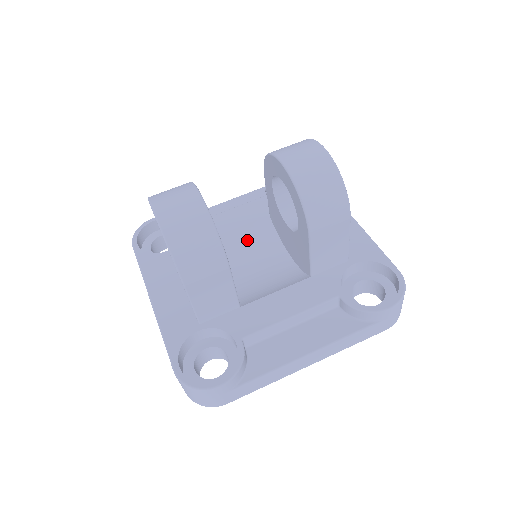
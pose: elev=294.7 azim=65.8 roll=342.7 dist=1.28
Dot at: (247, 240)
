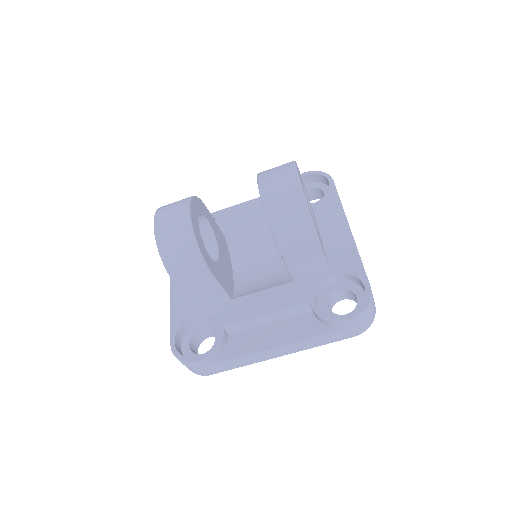
Dot at: (257, 239)
